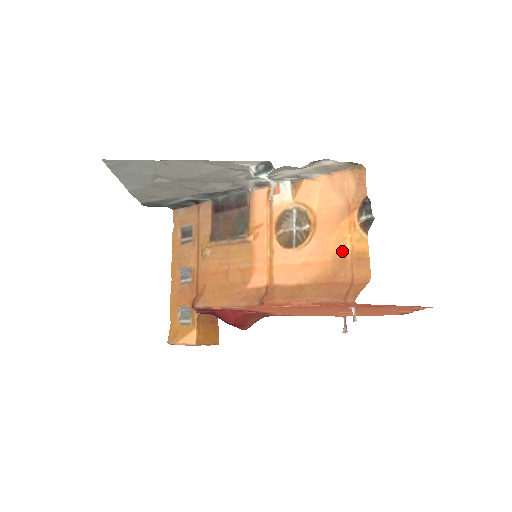
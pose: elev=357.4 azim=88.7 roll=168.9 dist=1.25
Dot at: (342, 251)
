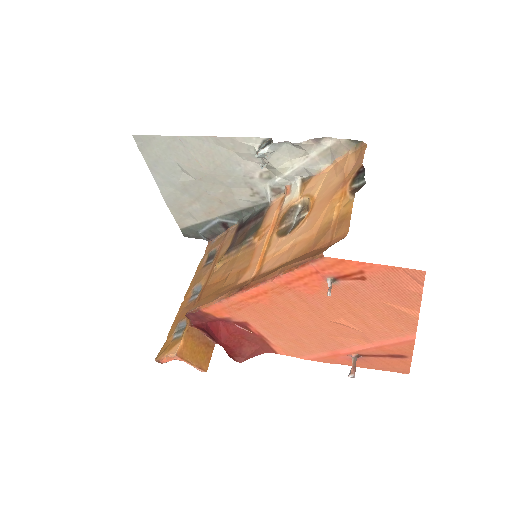
Dot at: (328, 220)
